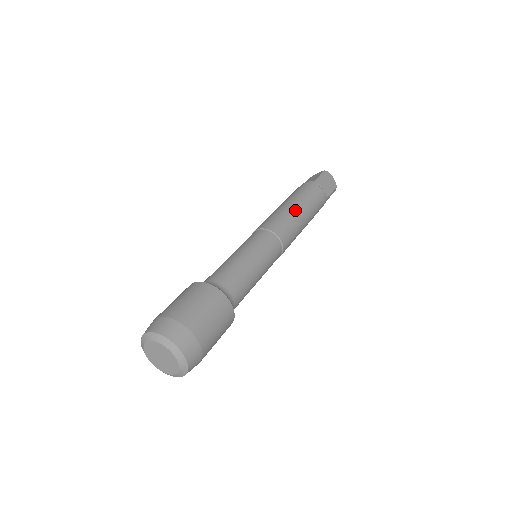
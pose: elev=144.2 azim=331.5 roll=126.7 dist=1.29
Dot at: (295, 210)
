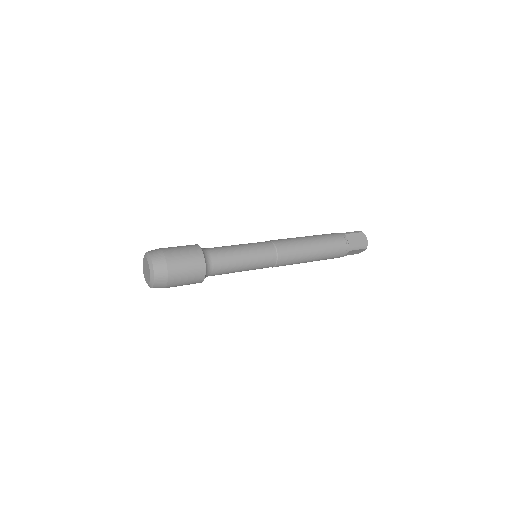
Dot at: (305, 240)
